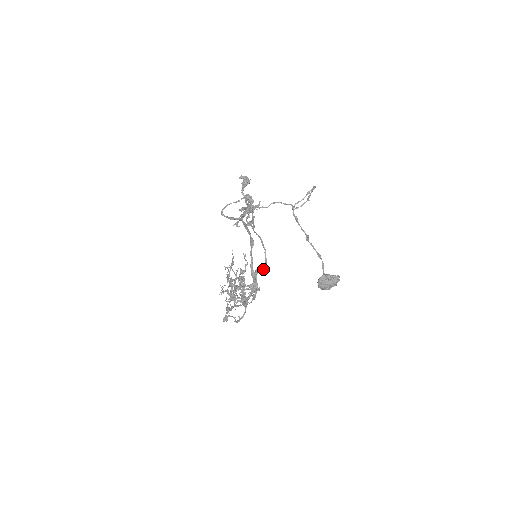
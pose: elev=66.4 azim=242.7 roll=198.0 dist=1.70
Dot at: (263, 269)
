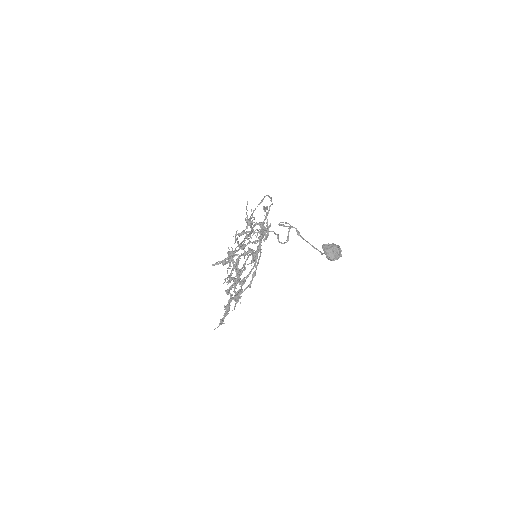
Dot at: occluded
